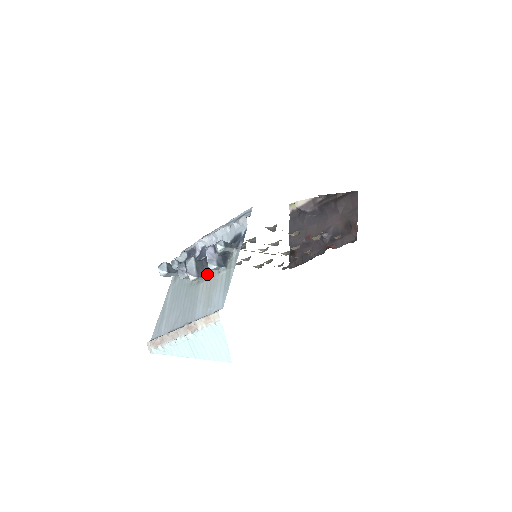
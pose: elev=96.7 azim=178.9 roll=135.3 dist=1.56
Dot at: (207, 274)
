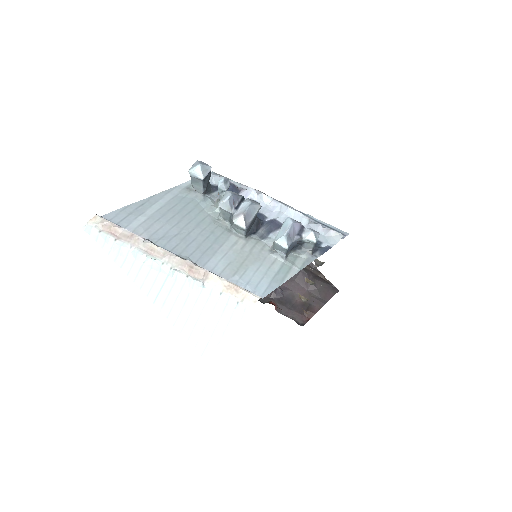
Dot at: (249, 235)
